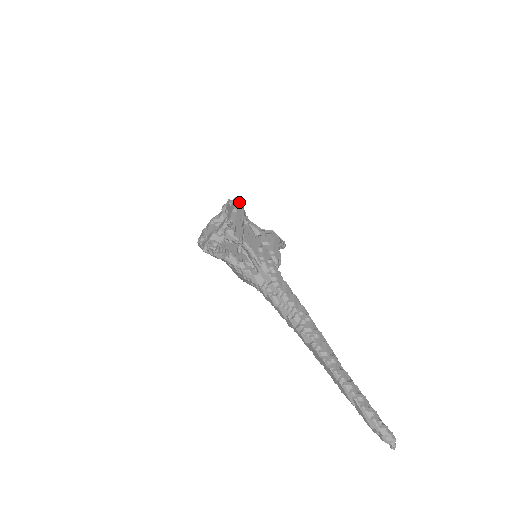
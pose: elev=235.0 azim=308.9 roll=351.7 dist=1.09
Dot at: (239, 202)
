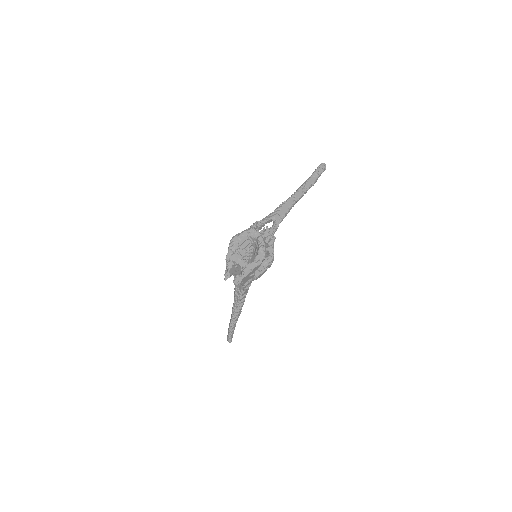
Dot at: (259, 265)
